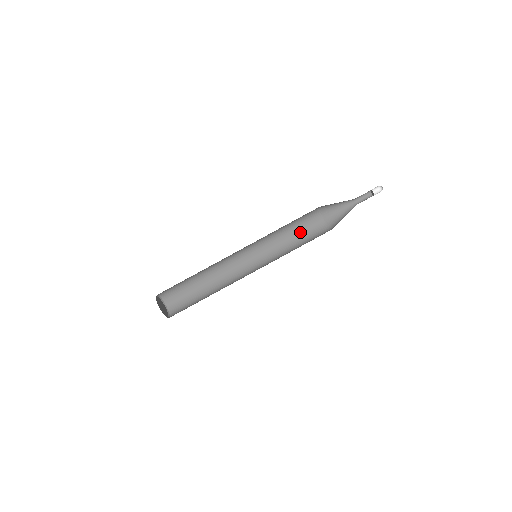
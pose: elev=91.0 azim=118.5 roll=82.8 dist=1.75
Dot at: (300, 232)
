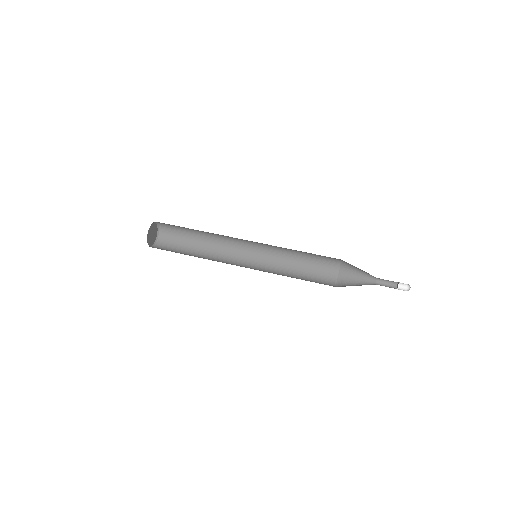
Dot at: (311, 263)
